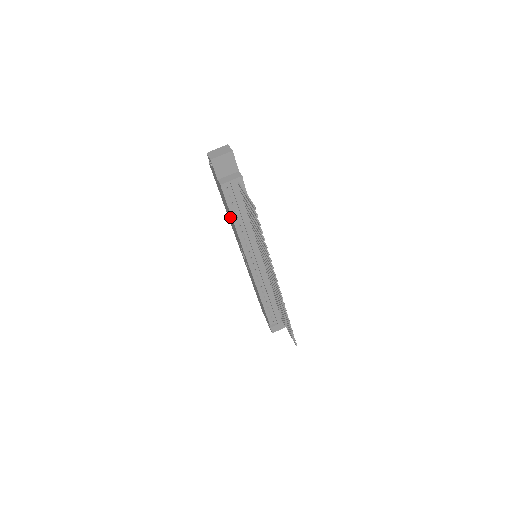
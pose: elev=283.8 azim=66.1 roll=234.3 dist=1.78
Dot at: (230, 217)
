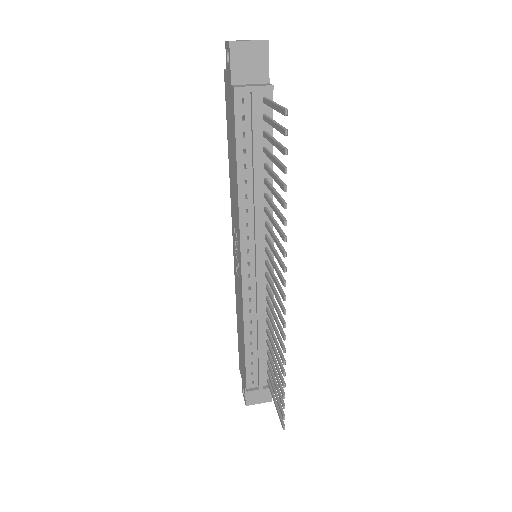
Dot at: (233, 168)
